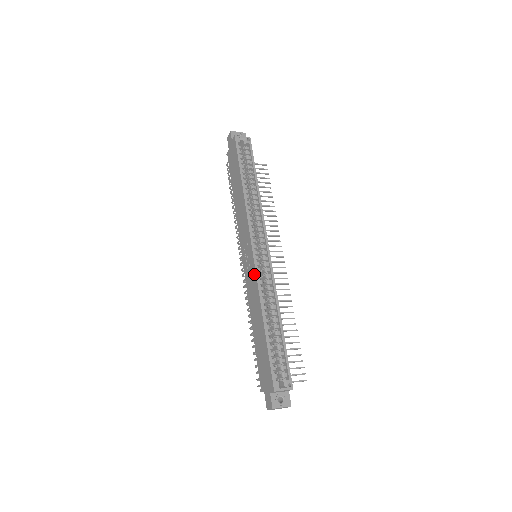
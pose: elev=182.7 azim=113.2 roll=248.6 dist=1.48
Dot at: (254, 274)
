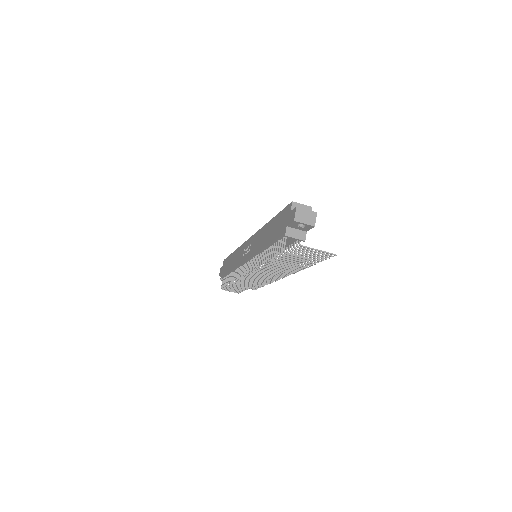
Dot at: (255, 236)
